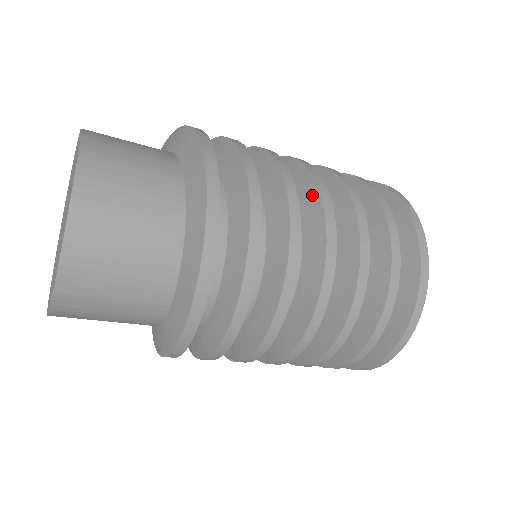
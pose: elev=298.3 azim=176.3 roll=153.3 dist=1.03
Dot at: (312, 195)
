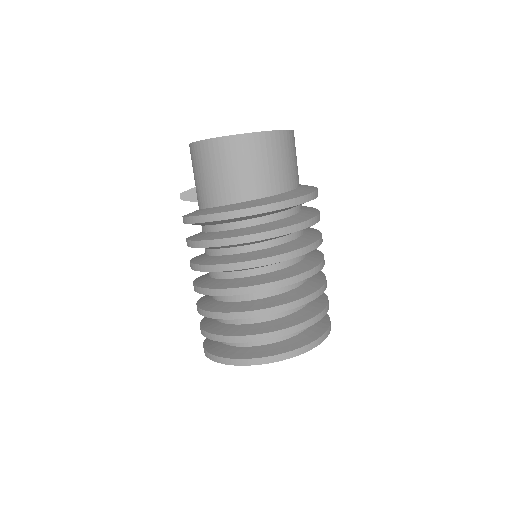
Dot at: (316, 251)
